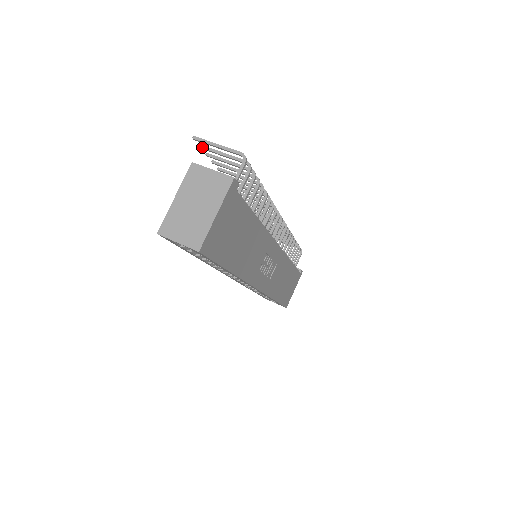
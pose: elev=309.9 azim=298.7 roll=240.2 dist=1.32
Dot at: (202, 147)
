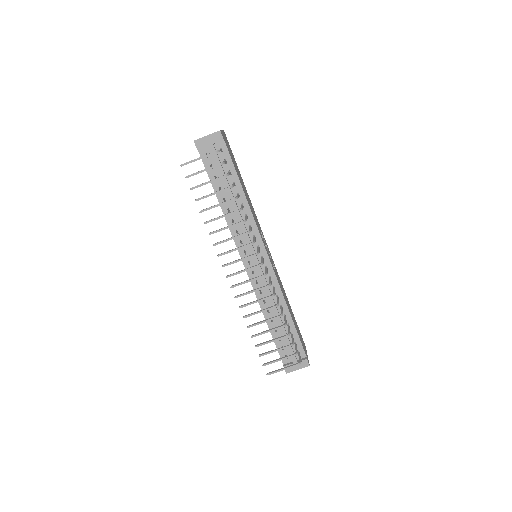
Dot at: (265, 365)
